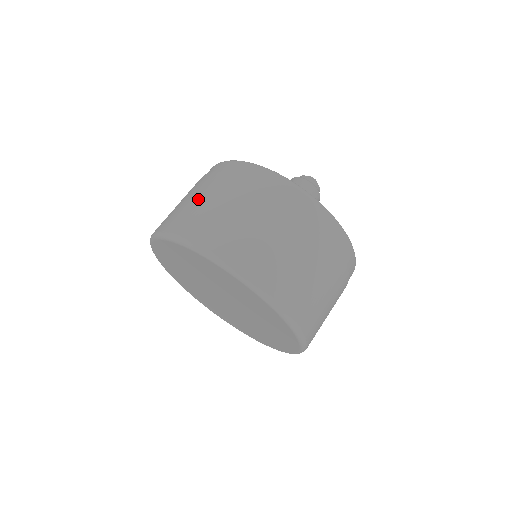
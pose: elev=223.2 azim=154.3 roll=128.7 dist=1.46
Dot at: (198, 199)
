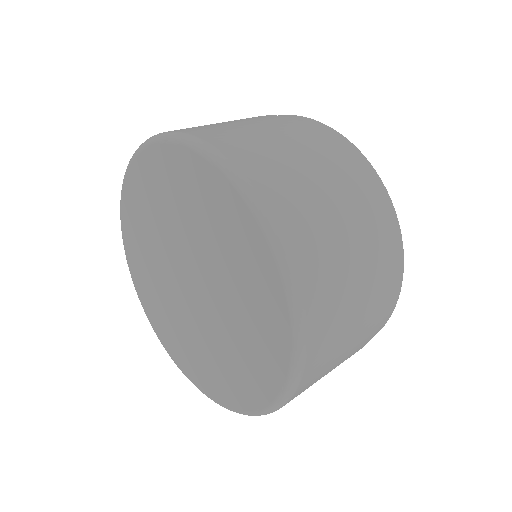
Dot at: (303, 163)
